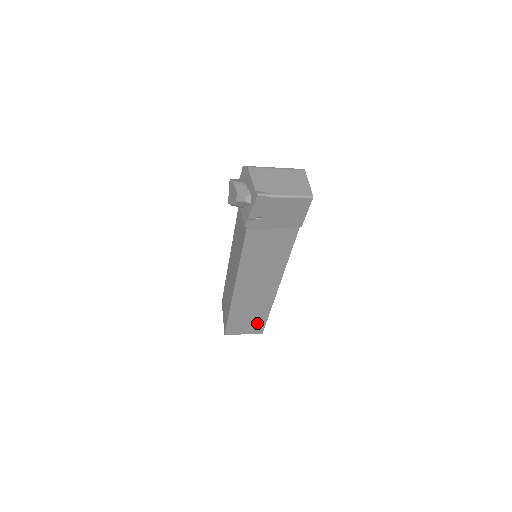
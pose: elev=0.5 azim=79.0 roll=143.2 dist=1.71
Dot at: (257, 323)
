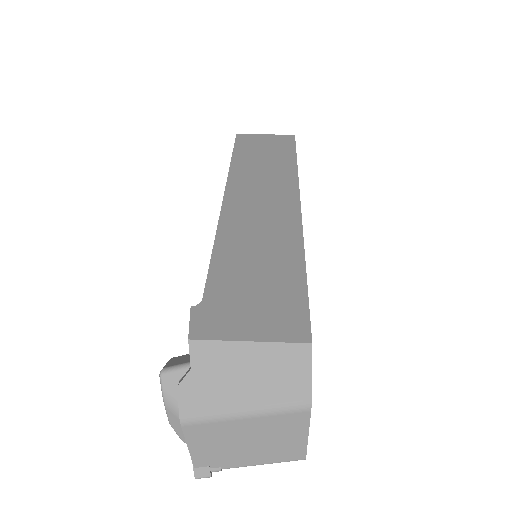
Dot at: occluded
